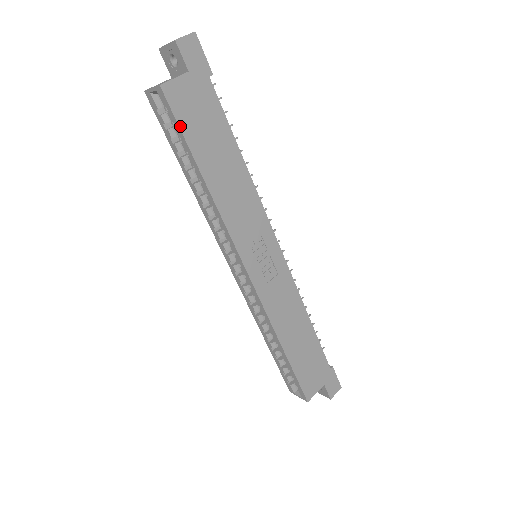
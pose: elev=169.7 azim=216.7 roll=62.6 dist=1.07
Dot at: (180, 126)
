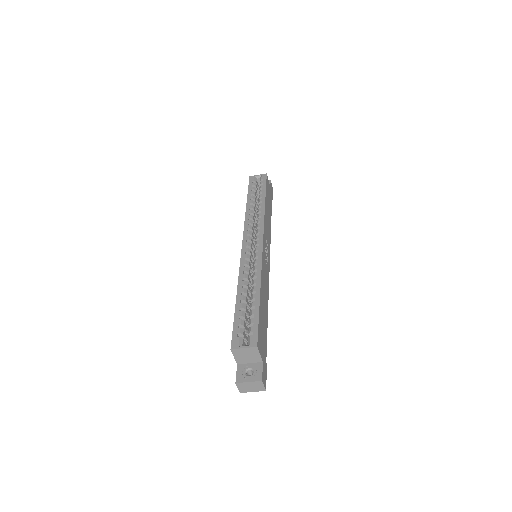
Dot at: (266, 185)
